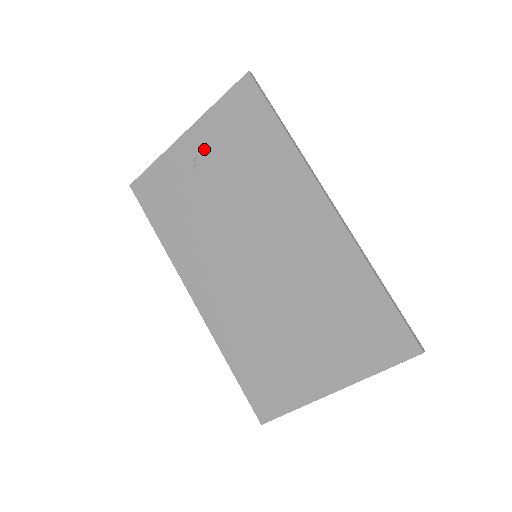
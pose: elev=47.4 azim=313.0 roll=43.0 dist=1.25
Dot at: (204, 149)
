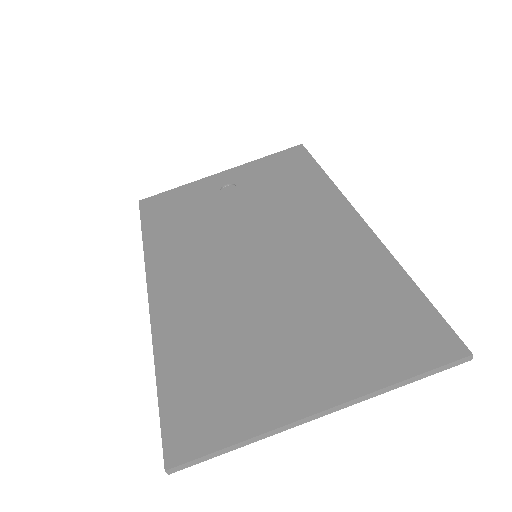
Dot at: (237, 181)
